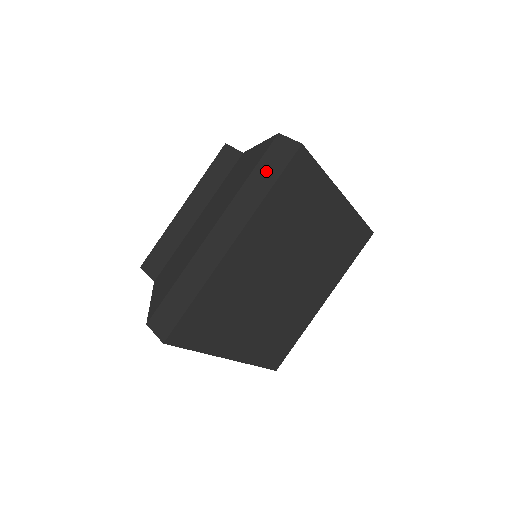
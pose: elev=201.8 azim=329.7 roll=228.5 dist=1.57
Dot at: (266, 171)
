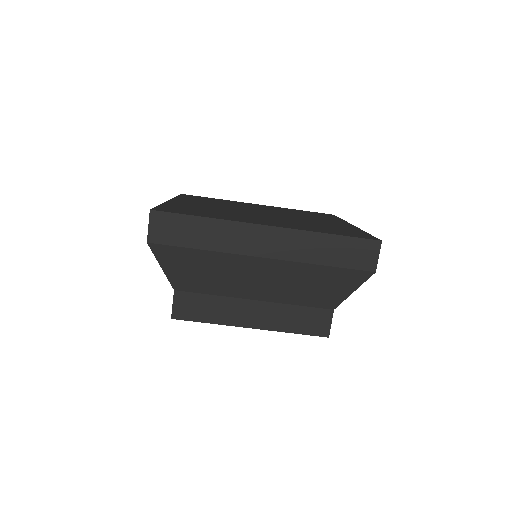
Dot at: occluded
